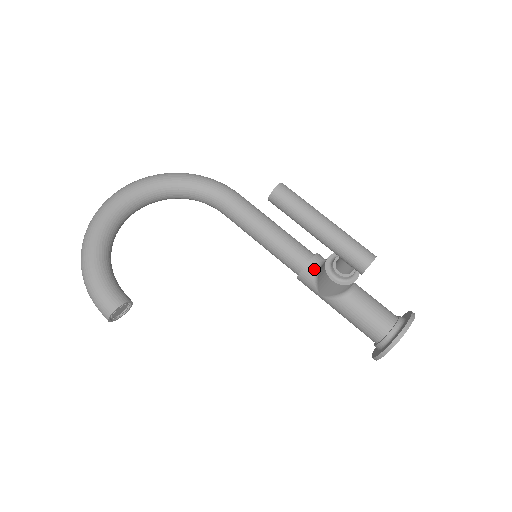
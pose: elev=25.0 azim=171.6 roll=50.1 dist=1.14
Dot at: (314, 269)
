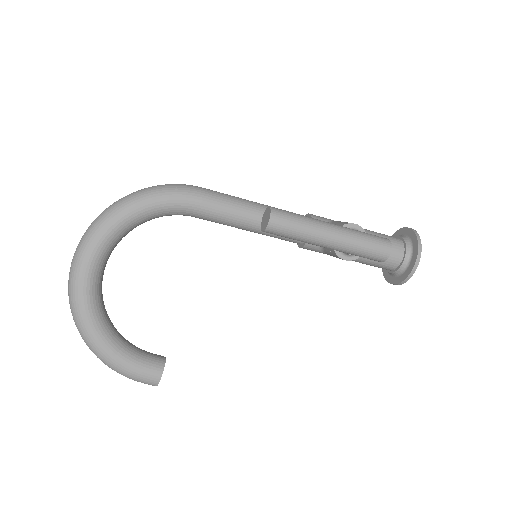
Dot at: occluded
